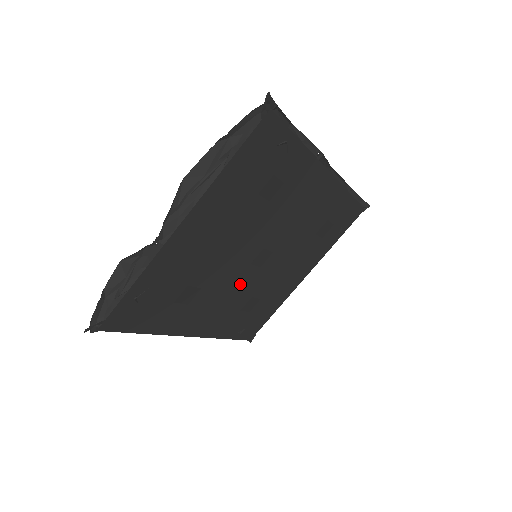
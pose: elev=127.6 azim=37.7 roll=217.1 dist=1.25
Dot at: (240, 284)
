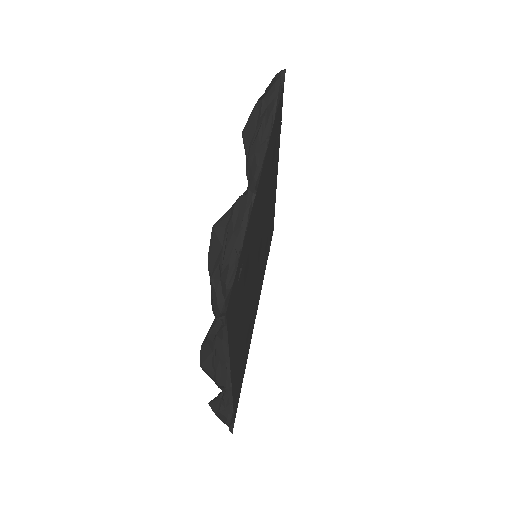
Dot at: (259, 270)
